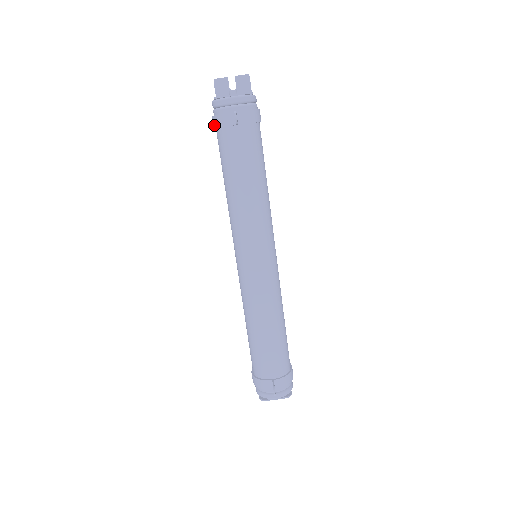
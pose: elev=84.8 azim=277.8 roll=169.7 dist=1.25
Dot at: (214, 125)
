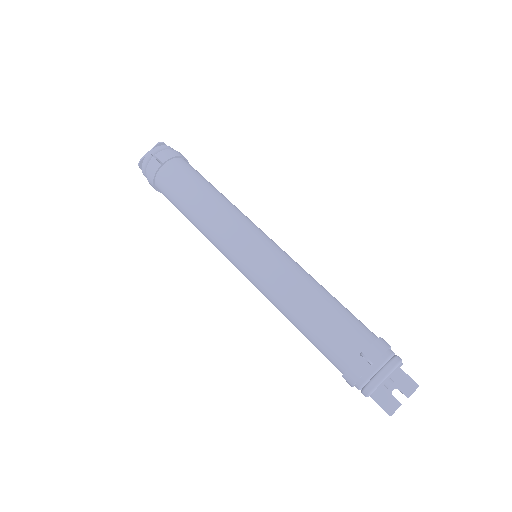
Dot at: (152, 184)
